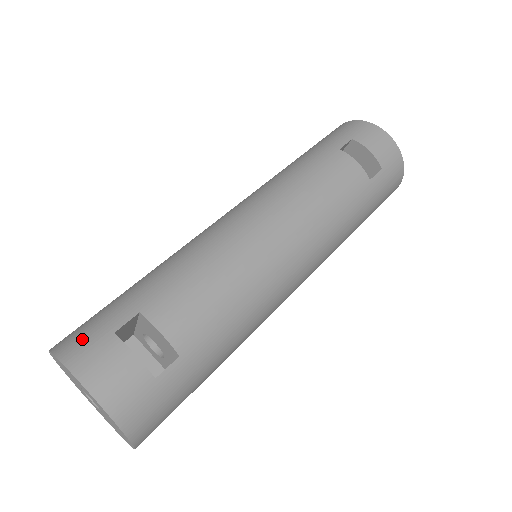
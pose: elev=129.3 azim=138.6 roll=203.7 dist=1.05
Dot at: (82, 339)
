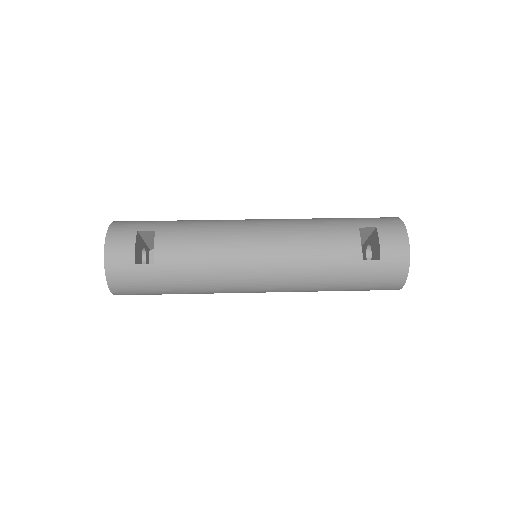
Dot at: (125, 224)
